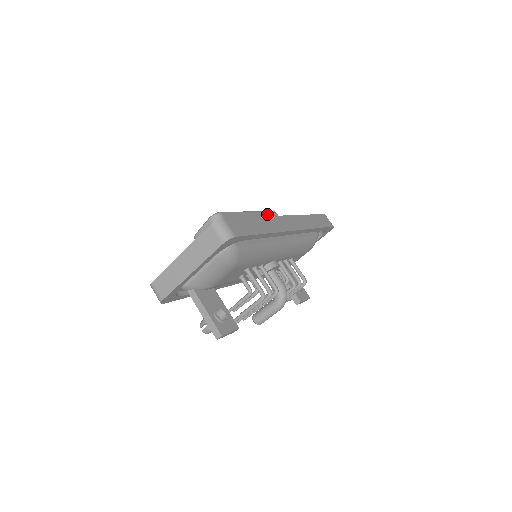
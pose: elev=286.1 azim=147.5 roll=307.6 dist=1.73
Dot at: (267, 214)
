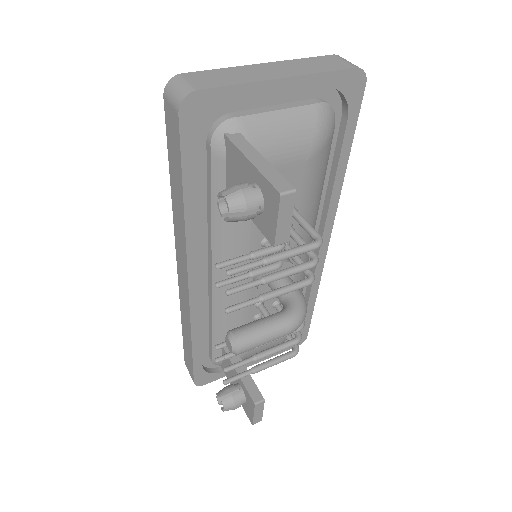
Dot at: occluded
